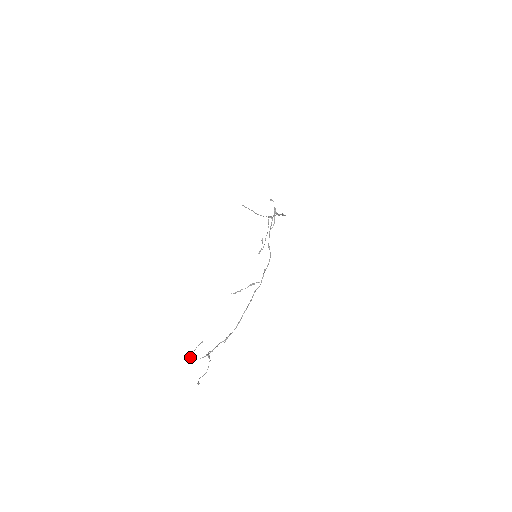
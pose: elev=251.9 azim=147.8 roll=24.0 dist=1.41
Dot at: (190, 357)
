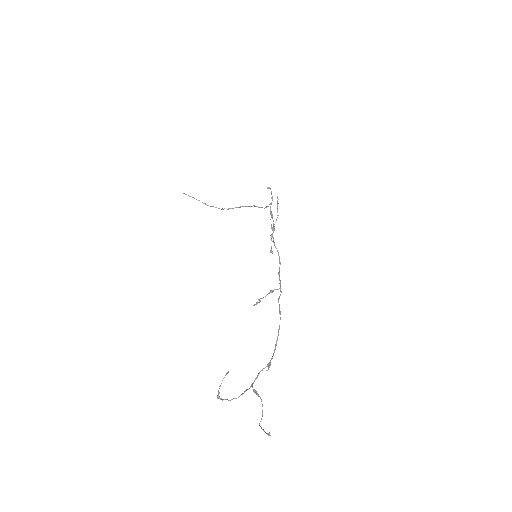
Dot at: (219, 396)
